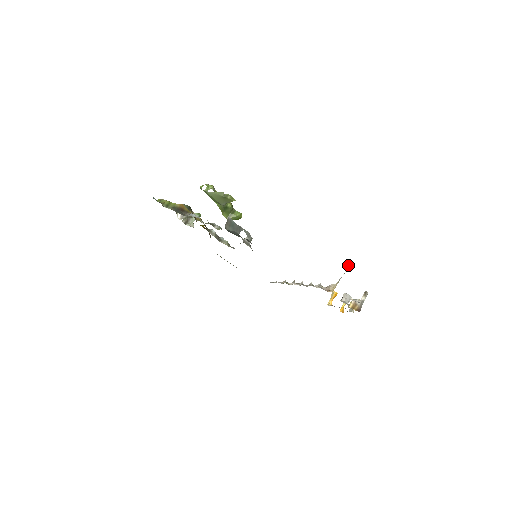
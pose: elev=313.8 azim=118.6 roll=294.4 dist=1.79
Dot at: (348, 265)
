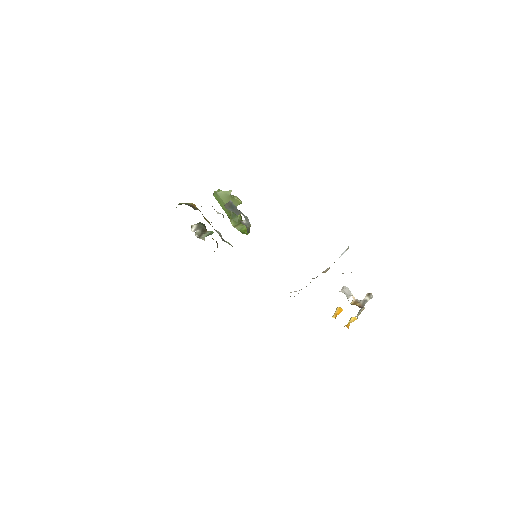
Dot at: (345, 251)
